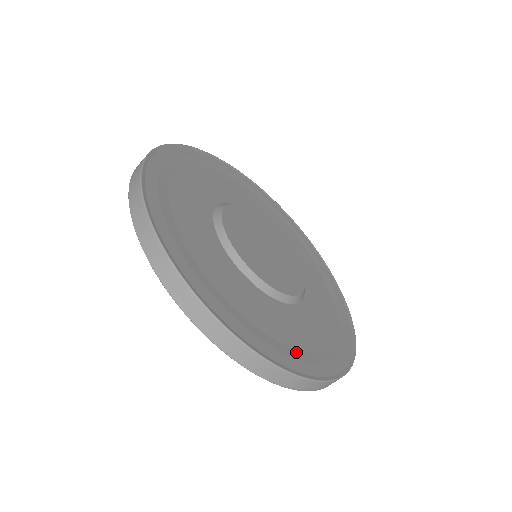
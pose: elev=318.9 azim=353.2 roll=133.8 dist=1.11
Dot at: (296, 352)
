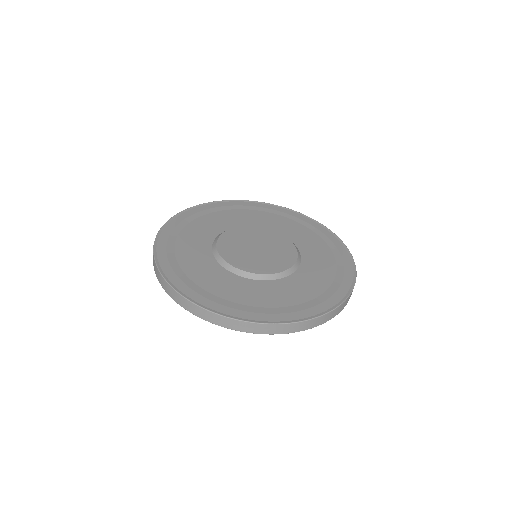
Dot at: (327, 293)
